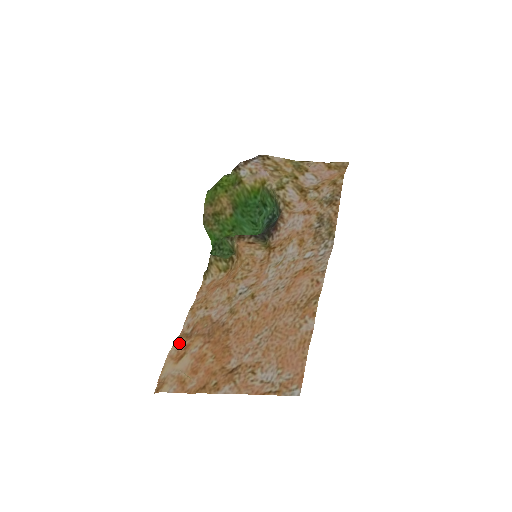
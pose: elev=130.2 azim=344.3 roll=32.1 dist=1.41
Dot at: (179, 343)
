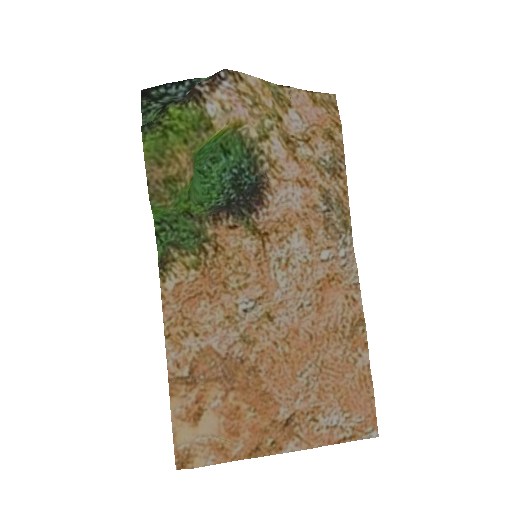
Dot at: (180, 395)
